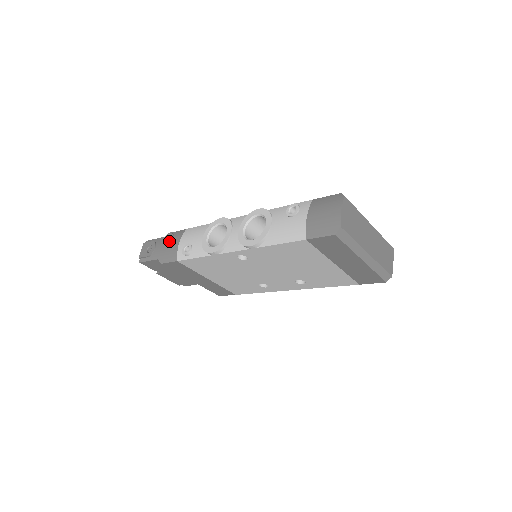
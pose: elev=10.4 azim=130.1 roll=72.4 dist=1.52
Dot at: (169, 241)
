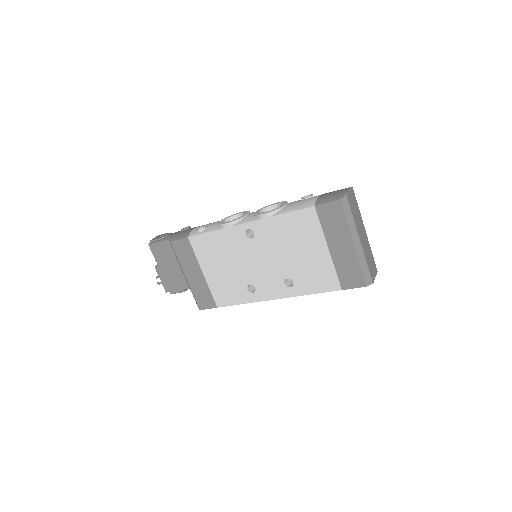
Dot at: (185, 229)
